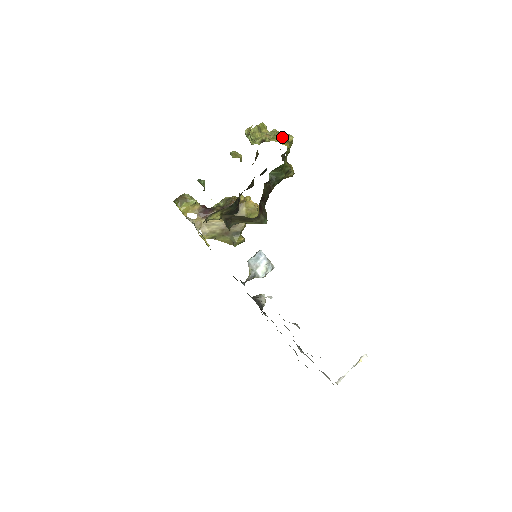
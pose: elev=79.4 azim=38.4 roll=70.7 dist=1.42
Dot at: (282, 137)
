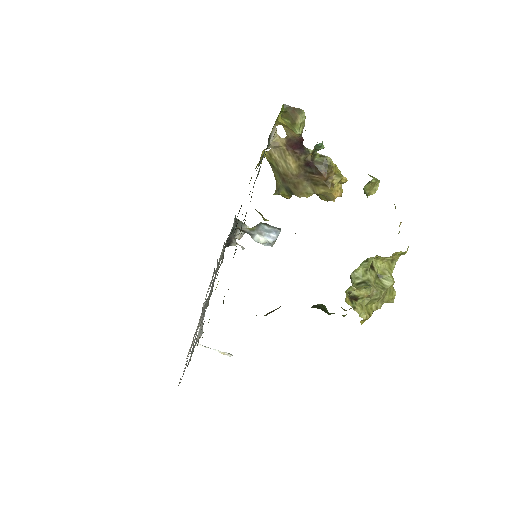
Dot at: (380, 302)
